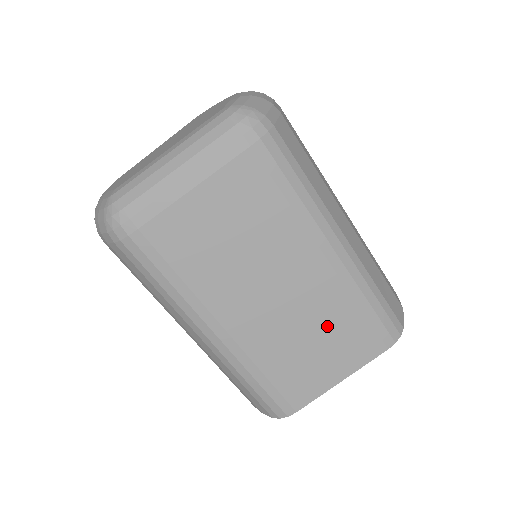
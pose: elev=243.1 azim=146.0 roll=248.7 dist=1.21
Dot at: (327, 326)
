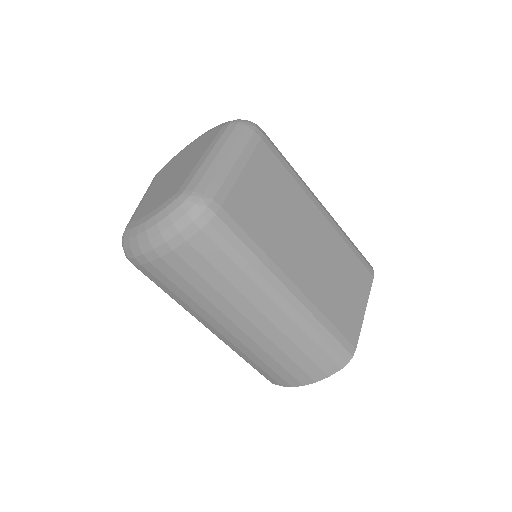
Dot at: (342, 267)
